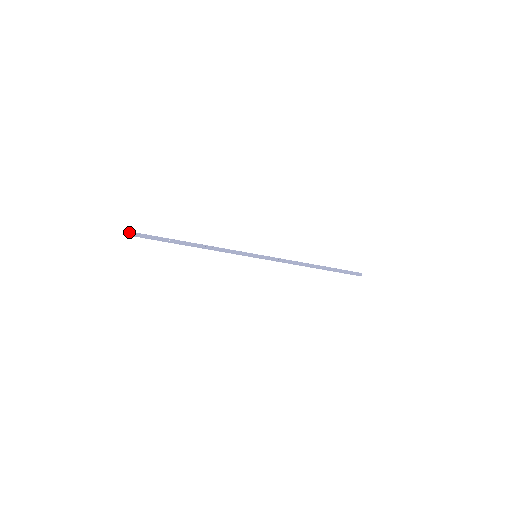
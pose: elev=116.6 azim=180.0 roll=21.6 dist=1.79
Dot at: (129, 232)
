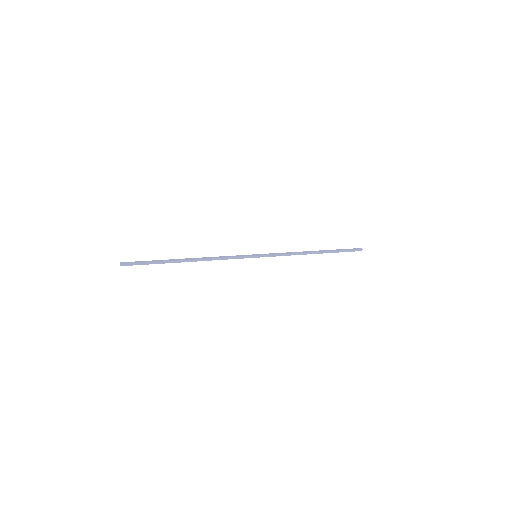
Dot at: (120, 263)
